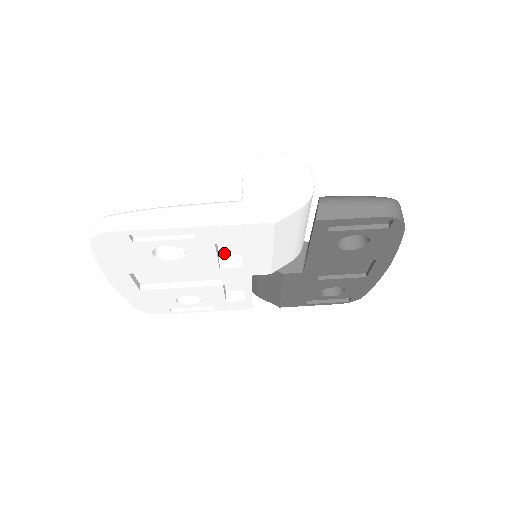
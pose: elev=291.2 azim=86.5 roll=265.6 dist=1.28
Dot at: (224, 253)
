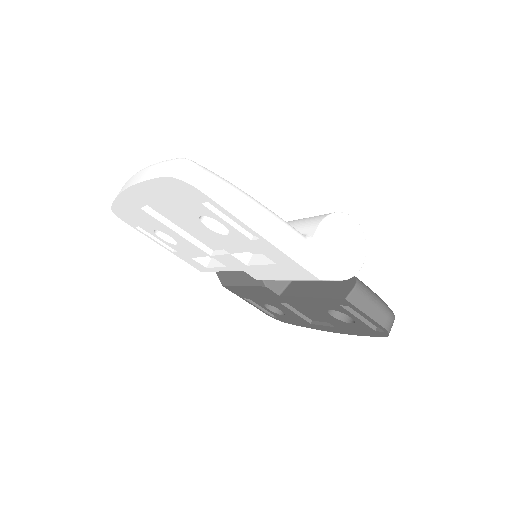
Dot at: occluded
